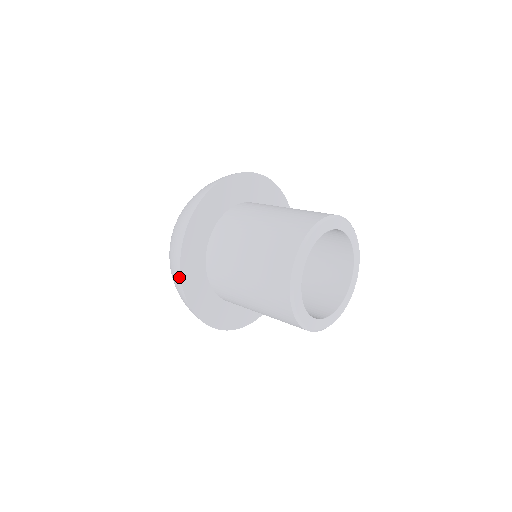
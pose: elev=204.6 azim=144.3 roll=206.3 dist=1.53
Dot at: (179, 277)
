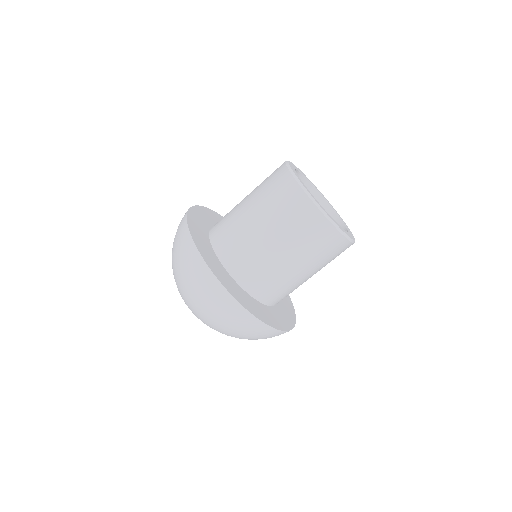
Dot at: (227, 295)
